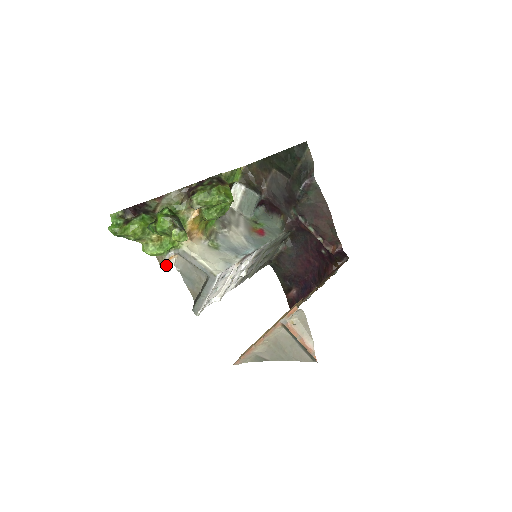
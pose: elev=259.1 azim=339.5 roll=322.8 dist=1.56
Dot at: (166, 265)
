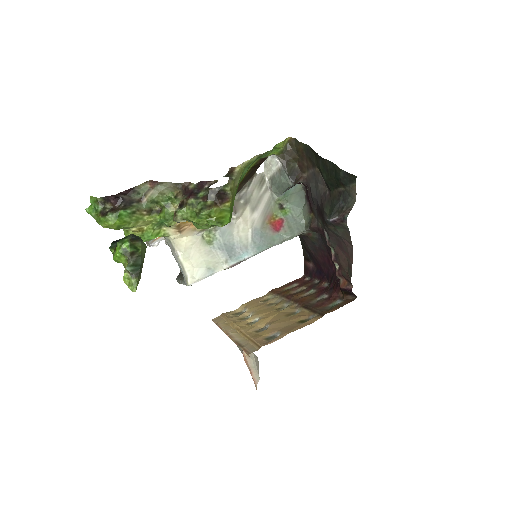
Dot at: (151, 243)
